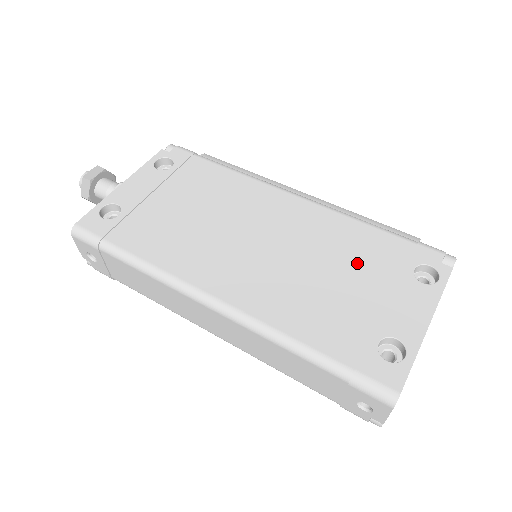
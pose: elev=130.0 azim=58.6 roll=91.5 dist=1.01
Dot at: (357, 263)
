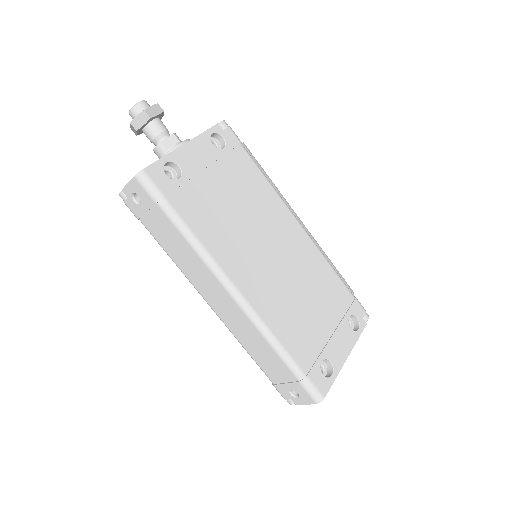
Dot at: (323, 299)
